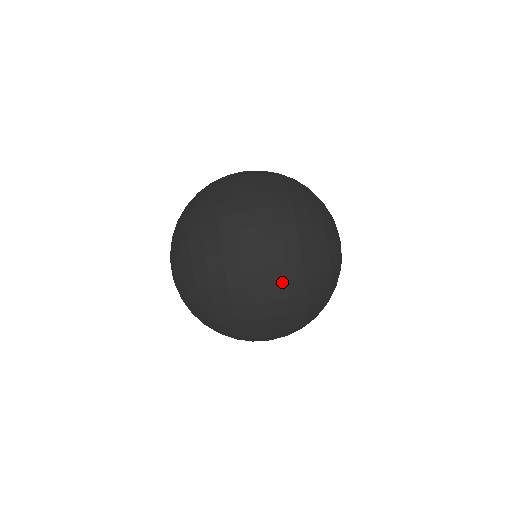
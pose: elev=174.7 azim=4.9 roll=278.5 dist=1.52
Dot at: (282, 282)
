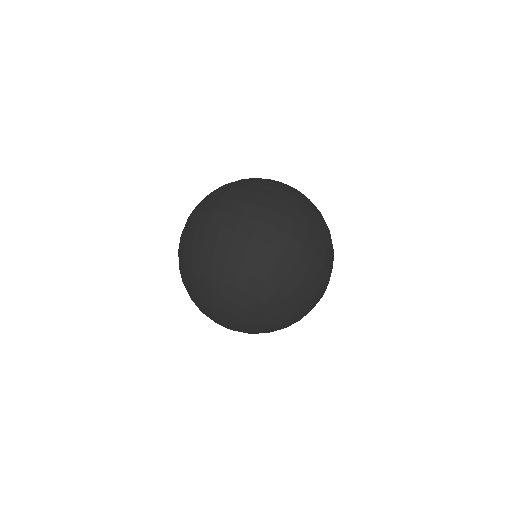
Dot at: occluded
